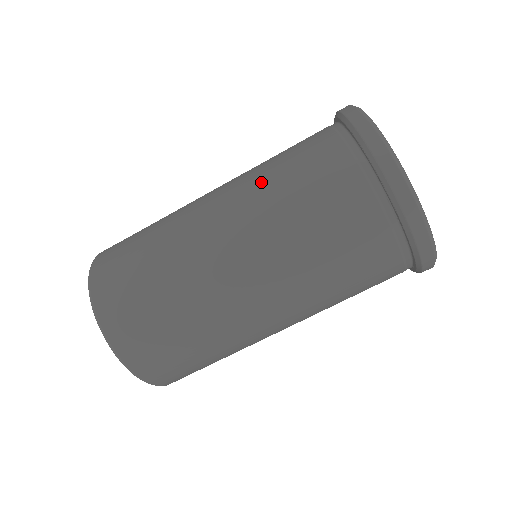
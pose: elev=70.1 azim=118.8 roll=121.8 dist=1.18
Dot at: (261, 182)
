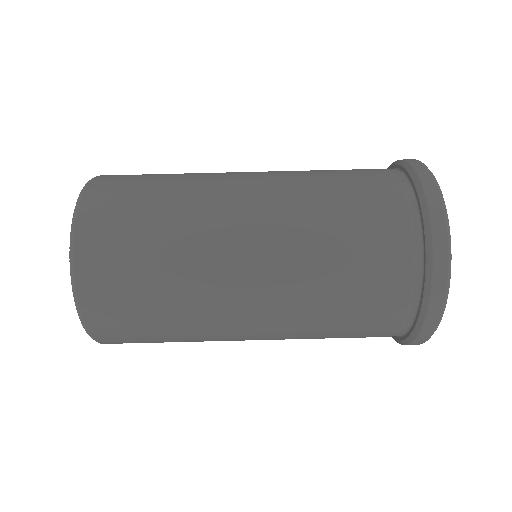
Dot at: (311, 226)
